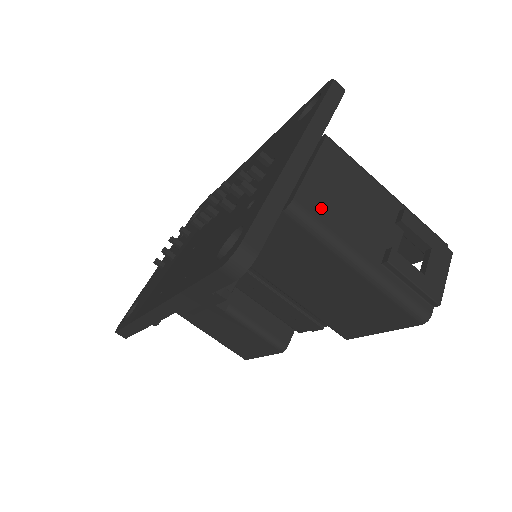
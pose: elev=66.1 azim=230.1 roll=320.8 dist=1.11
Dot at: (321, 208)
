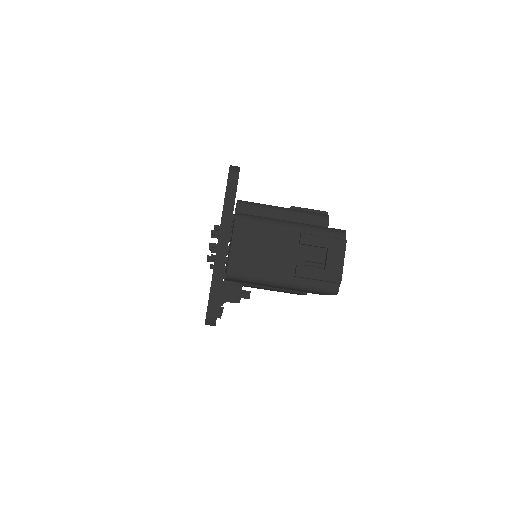
Dot at: (245, 266)
